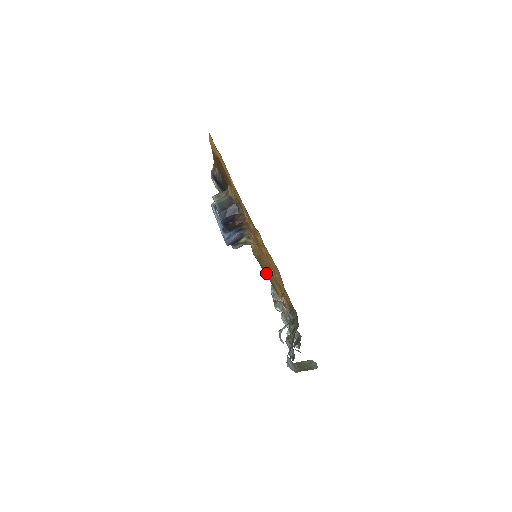
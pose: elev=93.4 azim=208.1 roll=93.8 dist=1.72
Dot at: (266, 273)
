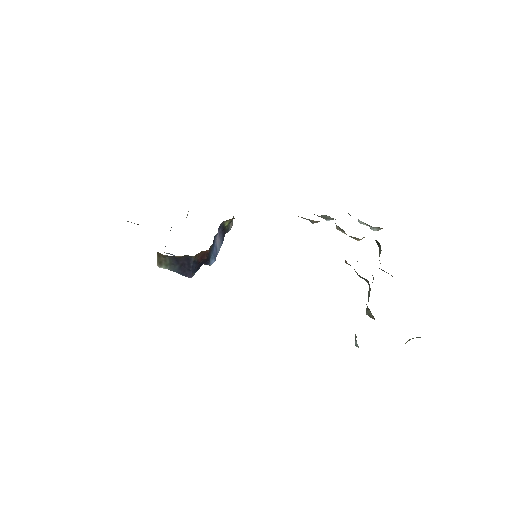
Dot at: occluded
